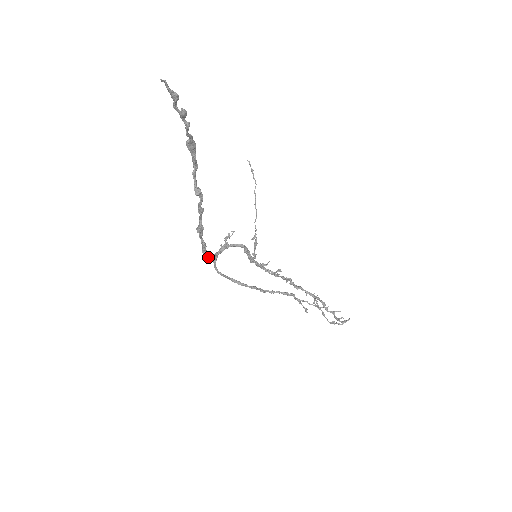
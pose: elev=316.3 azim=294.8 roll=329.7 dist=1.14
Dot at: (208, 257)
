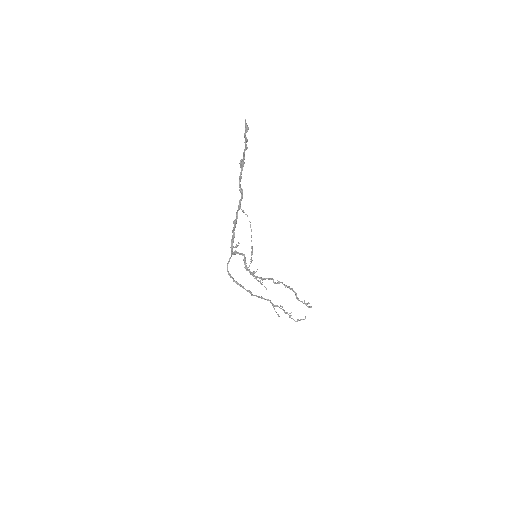
Dot at: (232, 250)
